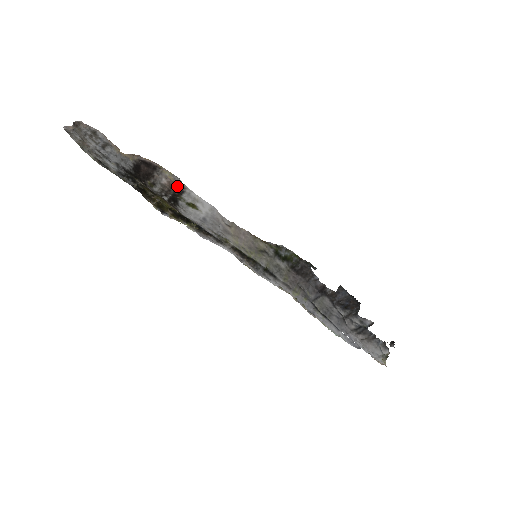
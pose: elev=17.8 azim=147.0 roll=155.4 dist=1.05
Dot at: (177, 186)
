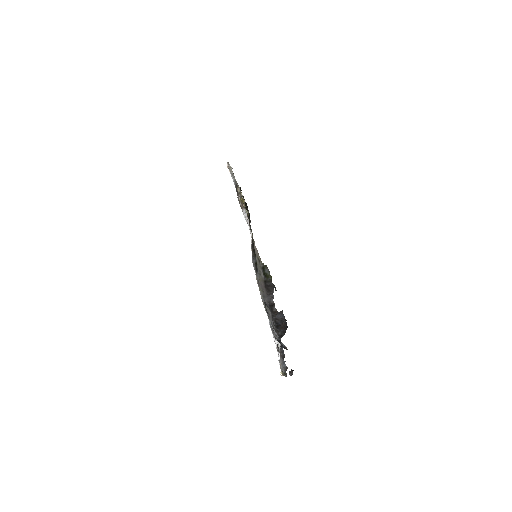
Dot at: occluded
